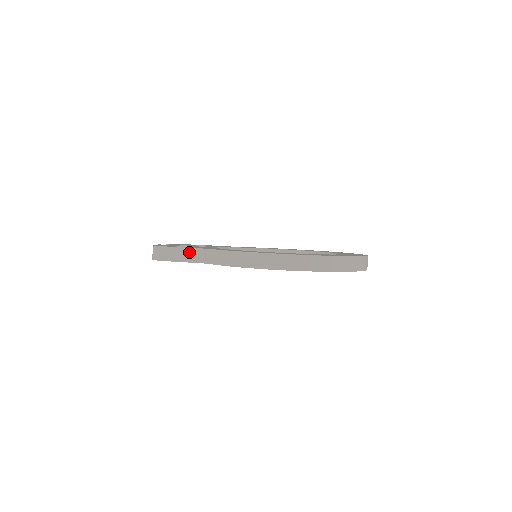
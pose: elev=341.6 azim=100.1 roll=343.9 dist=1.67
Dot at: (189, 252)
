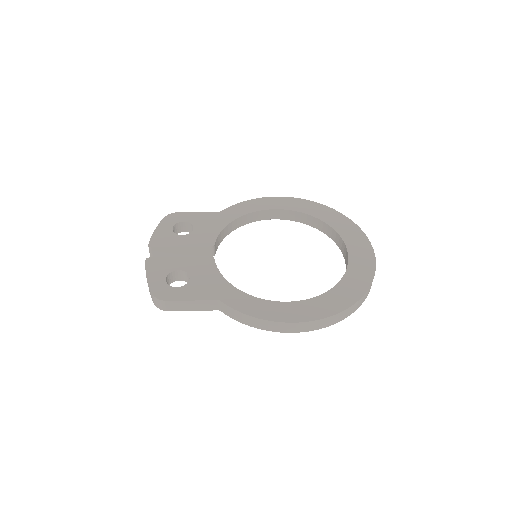
Dot at: (198, 304)
